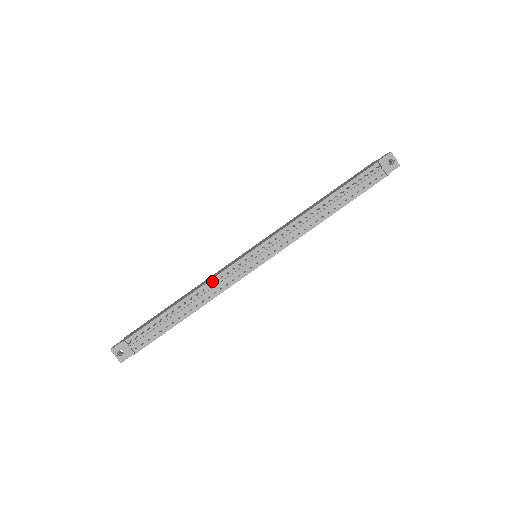
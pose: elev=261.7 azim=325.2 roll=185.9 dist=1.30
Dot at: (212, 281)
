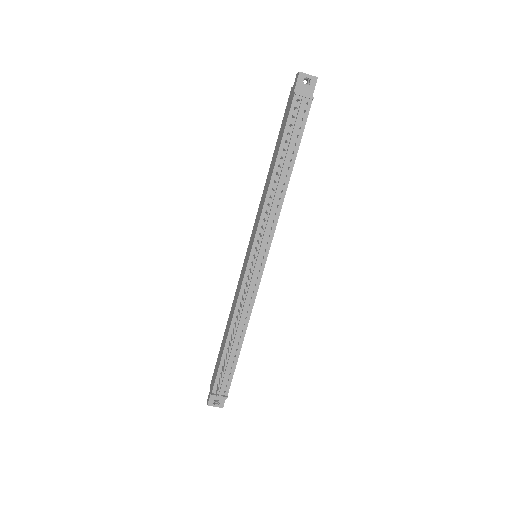
Dot at: (238, 305)
